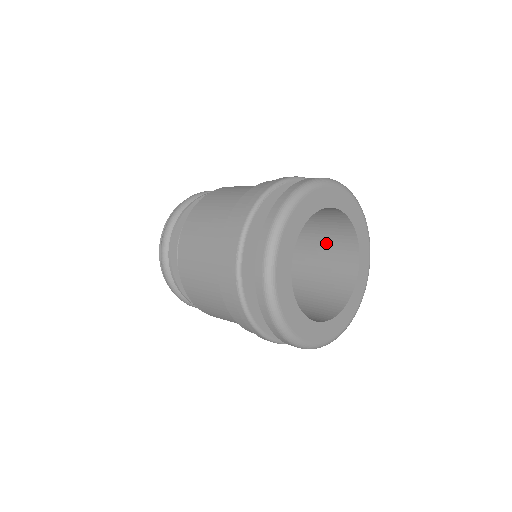
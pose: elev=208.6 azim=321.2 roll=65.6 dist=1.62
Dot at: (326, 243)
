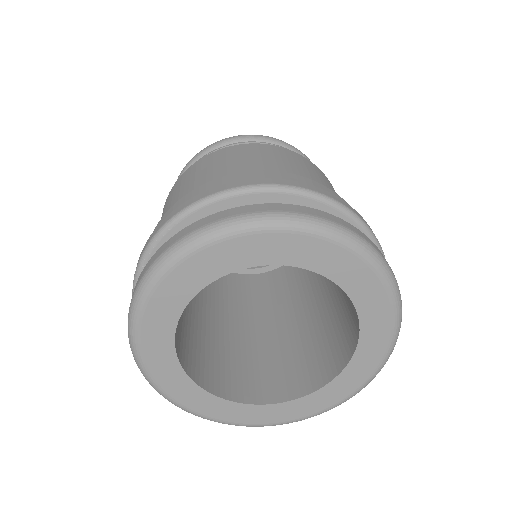
Dot at: occluded
